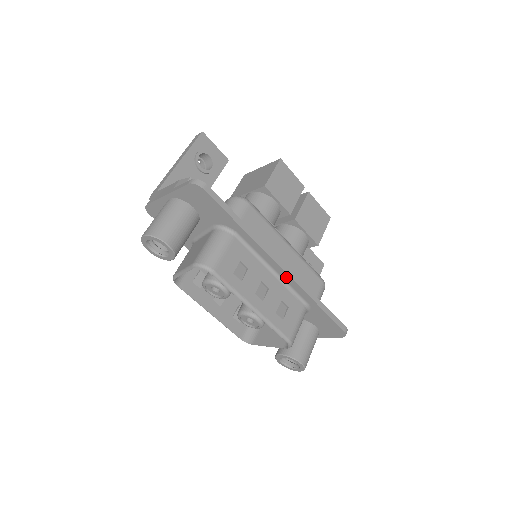
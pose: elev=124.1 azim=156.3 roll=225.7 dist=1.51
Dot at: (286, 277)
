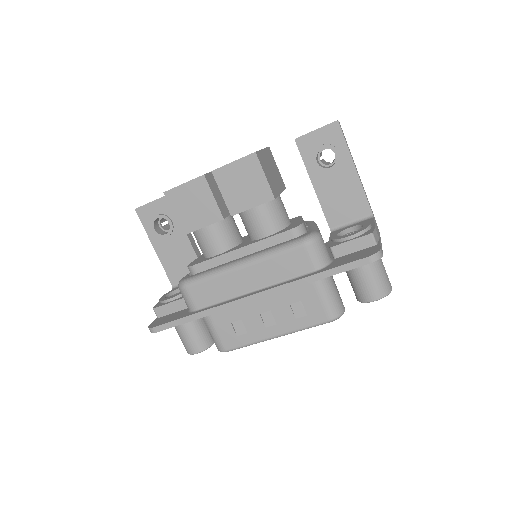
Dot at: (268, 295)
